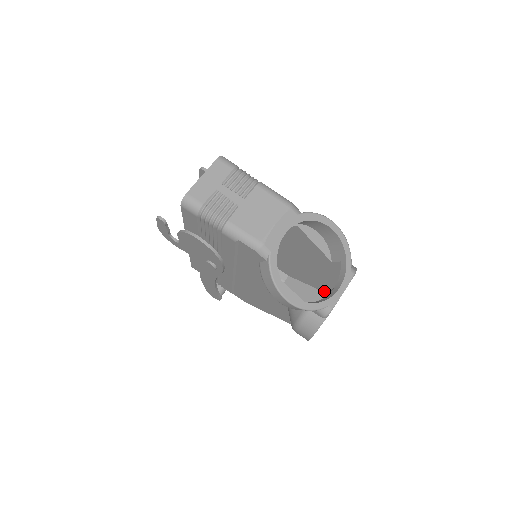
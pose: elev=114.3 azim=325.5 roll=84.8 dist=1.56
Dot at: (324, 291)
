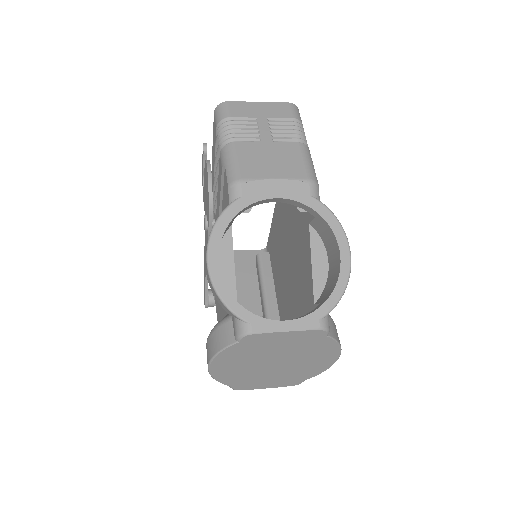
Dot at: occluded
